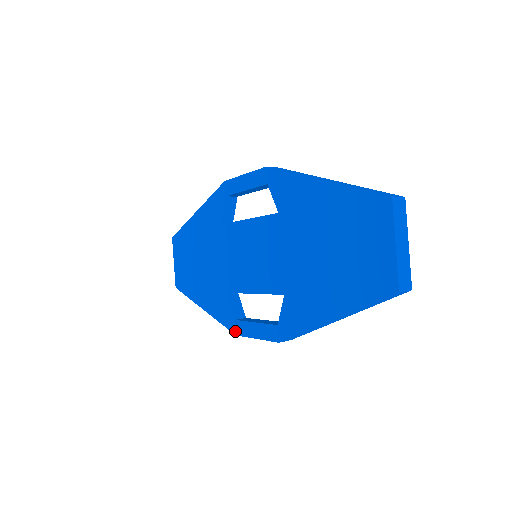
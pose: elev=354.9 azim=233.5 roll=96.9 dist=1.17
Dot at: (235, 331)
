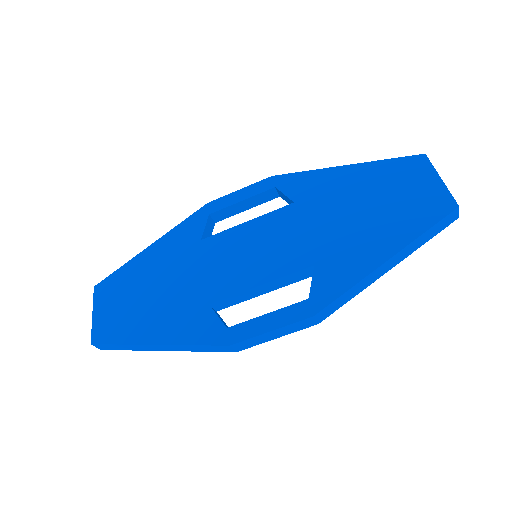
Dot at: (228, 340)
